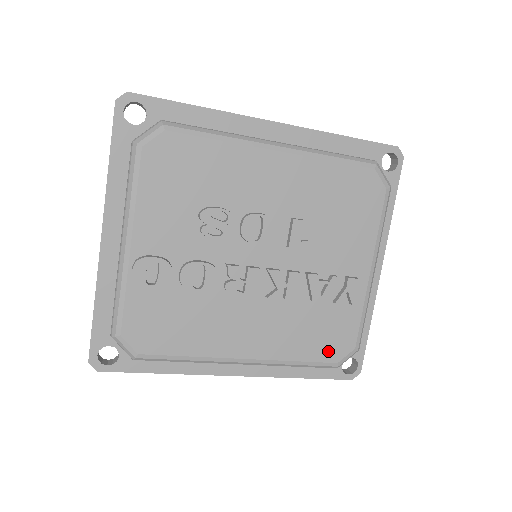
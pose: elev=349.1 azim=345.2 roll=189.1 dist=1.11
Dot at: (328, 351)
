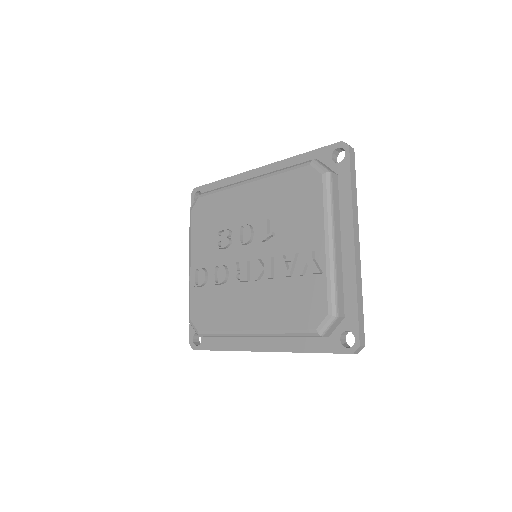
Dot at: (306, 319)
